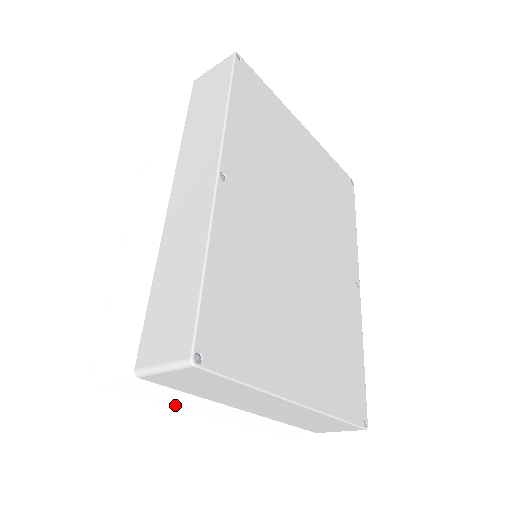
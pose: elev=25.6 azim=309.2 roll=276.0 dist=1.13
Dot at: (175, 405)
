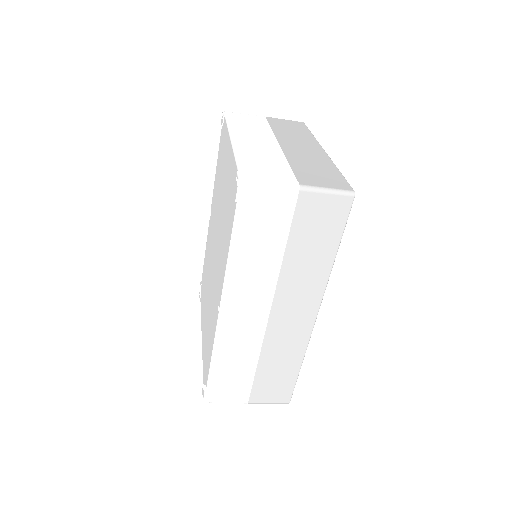
Dot at: occluded
